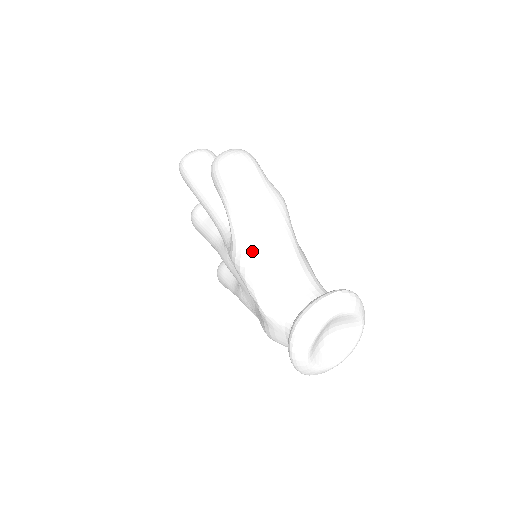
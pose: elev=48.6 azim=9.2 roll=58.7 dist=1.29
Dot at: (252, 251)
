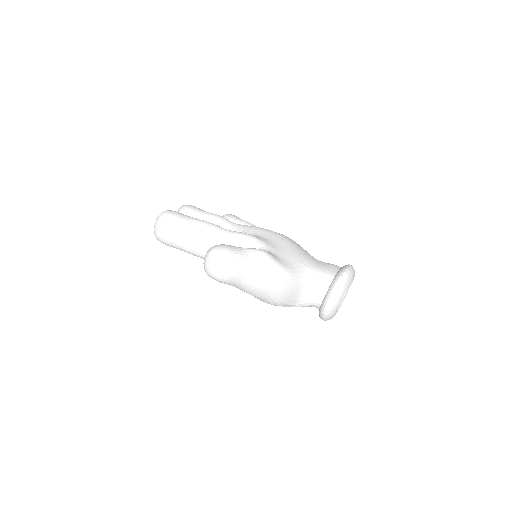
Dot at: (270, 298)
